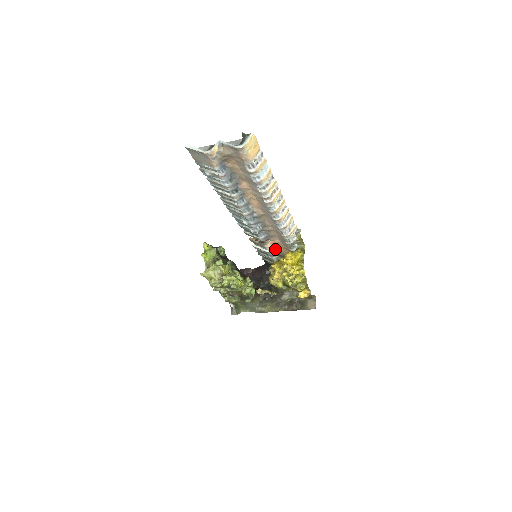
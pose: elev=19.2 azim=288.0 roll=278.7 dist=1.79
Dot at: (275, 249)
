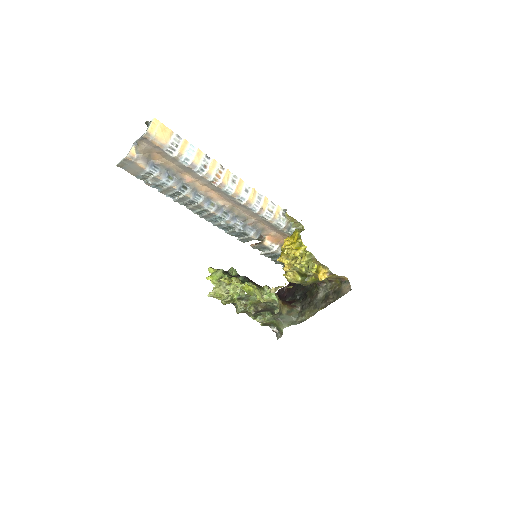
Dot at: (279, 245)
